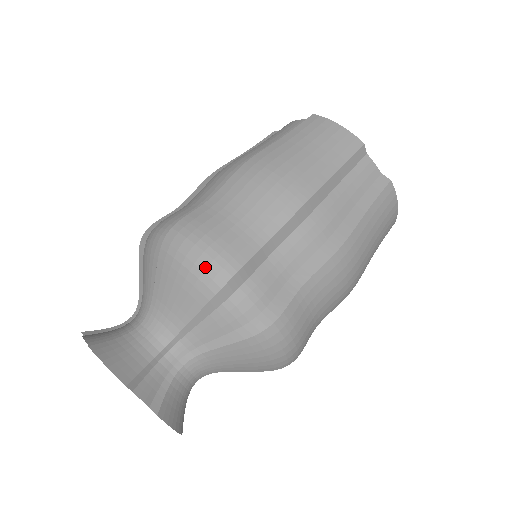
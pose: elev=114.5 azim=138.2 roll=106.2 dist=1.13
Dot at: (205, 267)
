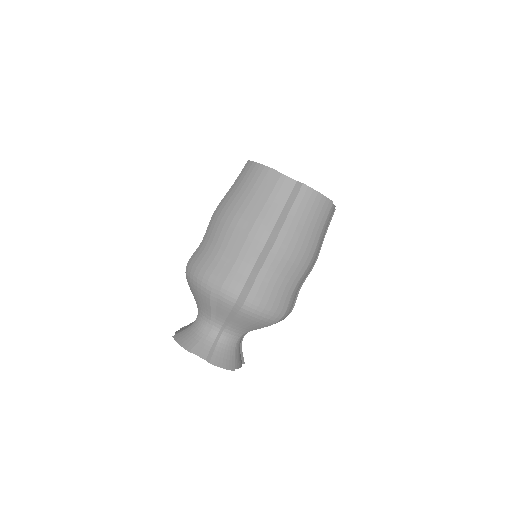
Dot at: (201, 283)
